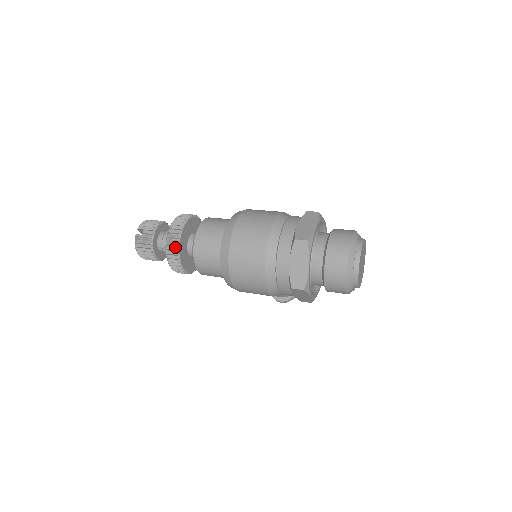
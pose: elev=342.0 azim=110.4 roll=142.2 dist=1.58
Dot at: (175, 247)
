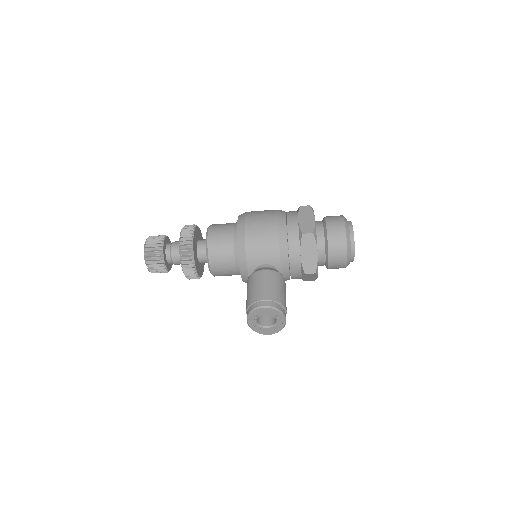
Dot at: occluded
